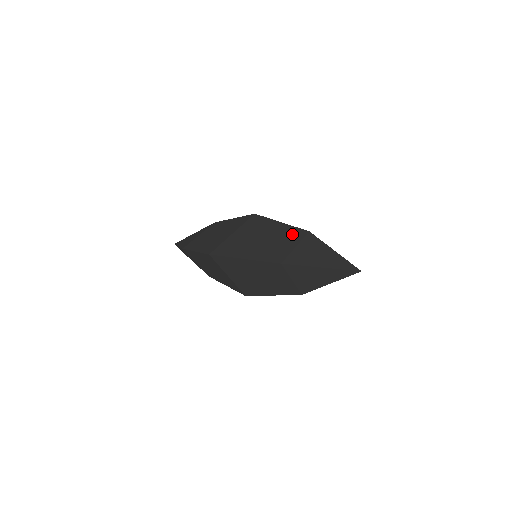
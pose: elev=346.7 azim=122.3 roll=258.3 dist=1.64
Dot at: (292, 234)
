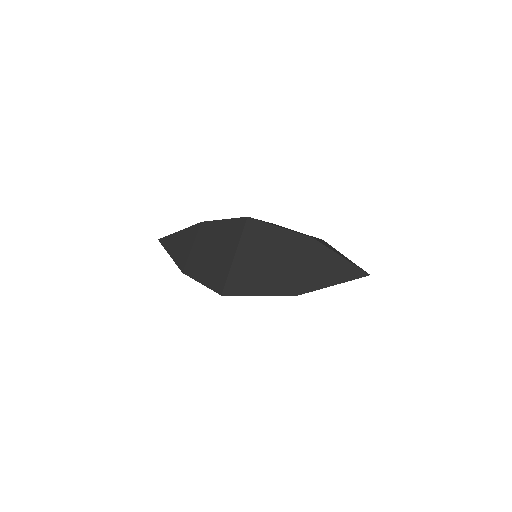
Dot at: (296, 246)
